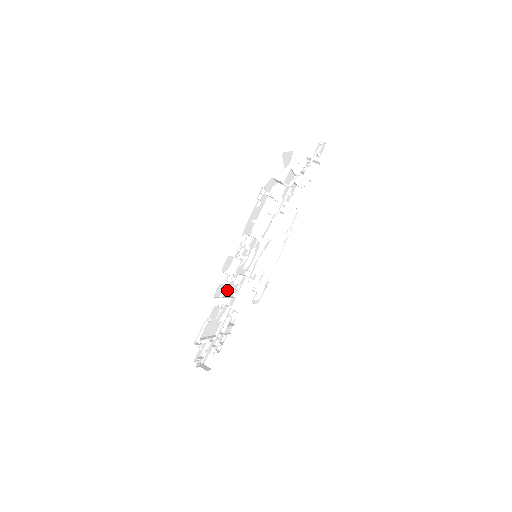
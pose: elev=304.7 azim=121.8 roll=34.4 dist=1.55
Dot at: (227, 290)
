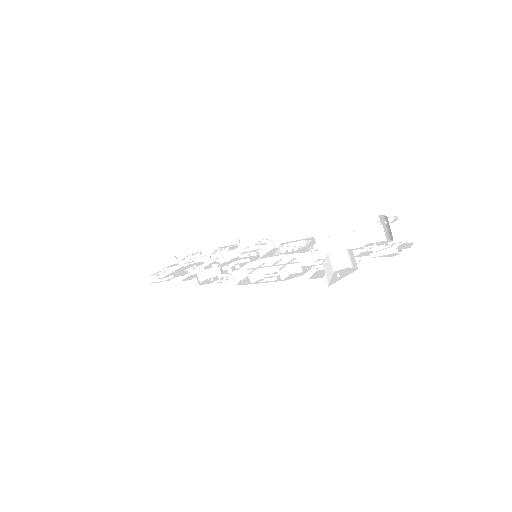
Dot at: (202, 270)
